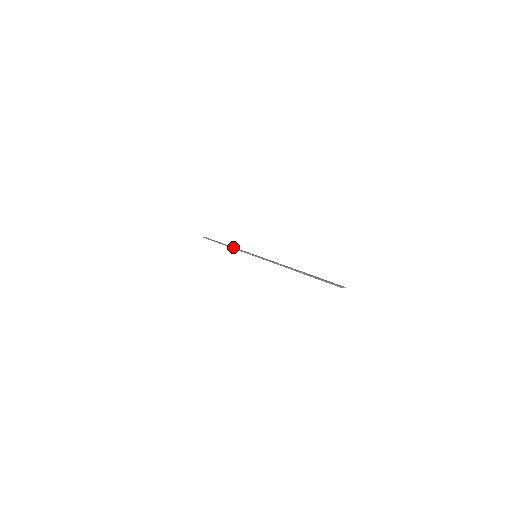
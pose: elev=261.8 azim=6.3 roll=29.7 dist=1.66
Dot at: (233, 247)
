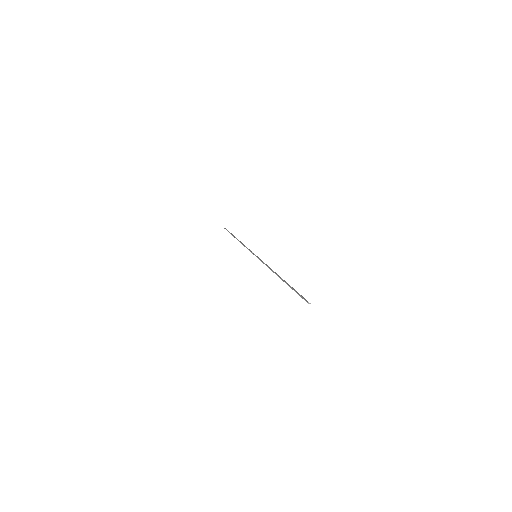
Dot at: occluded
